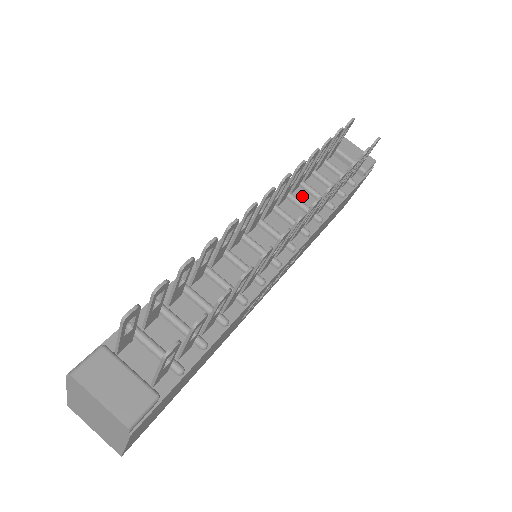
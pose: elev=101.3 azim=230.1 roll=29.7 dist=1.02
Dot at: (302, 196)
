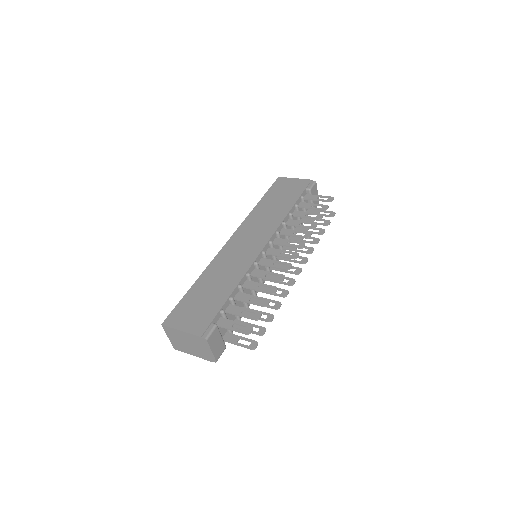
Dot at: (288, 227)
